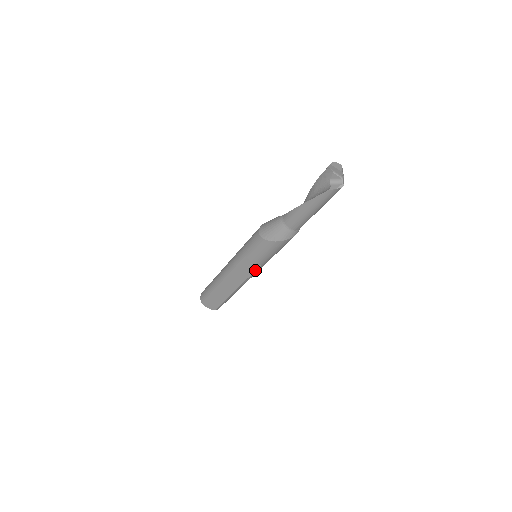
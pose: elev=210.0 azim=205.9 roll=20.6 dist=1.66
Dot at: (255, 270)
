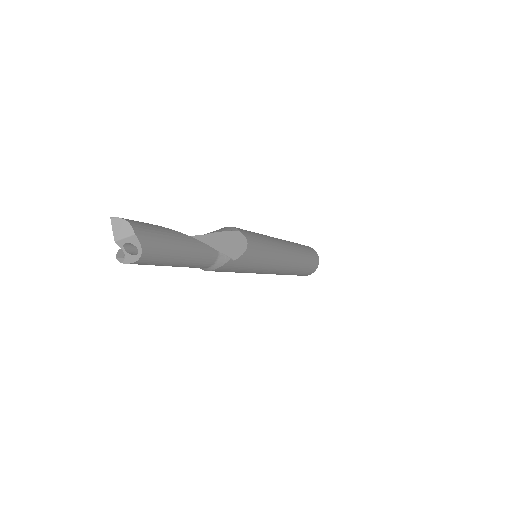
Dot at: occluded
